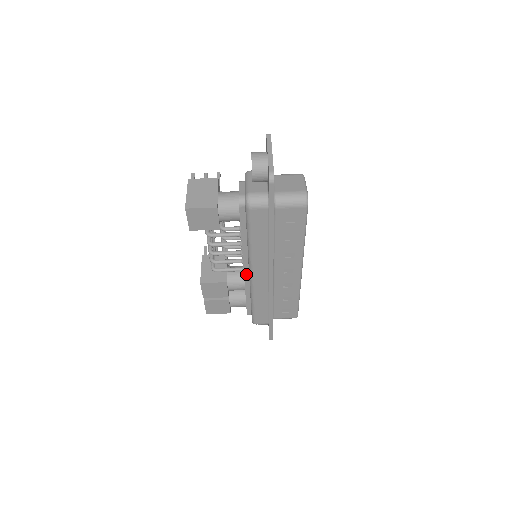
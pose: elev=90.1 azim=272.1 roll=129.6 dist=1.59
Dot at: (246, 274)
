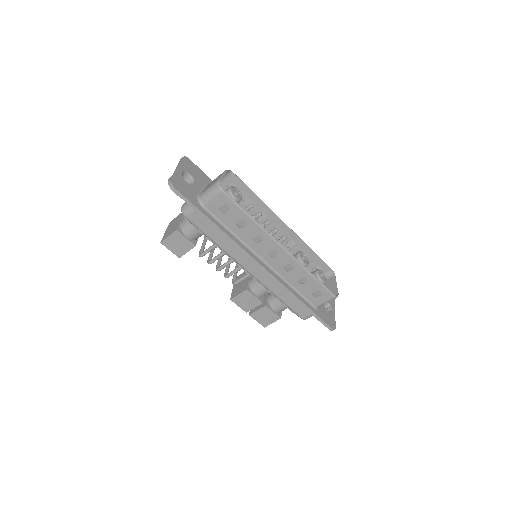
Dot at: occluded
